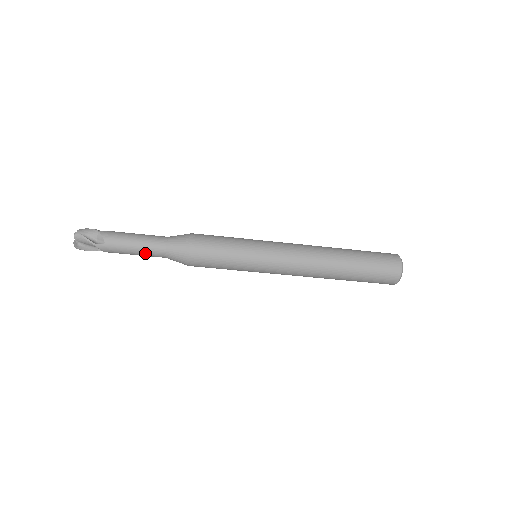
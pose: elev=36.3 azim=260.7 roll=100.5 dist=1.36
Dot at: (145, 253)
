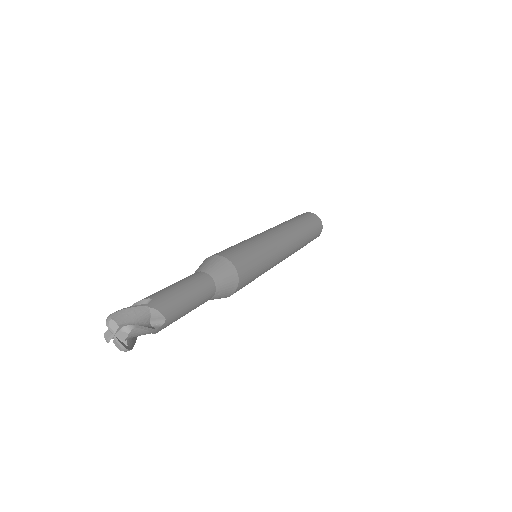
Dot at: occluded
